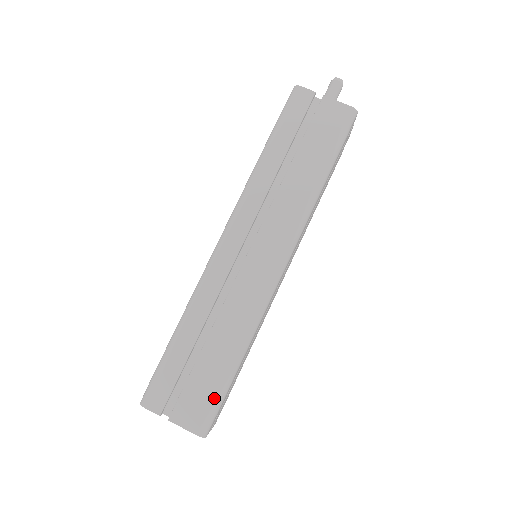
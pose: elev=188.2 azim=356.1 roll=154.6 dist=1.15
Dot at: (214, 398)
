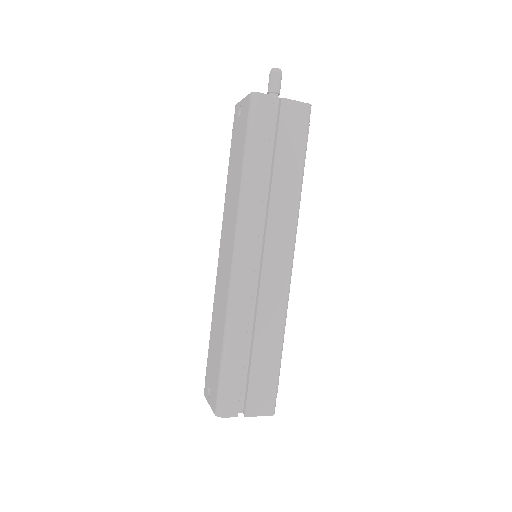
Dot at: (274, 384)
